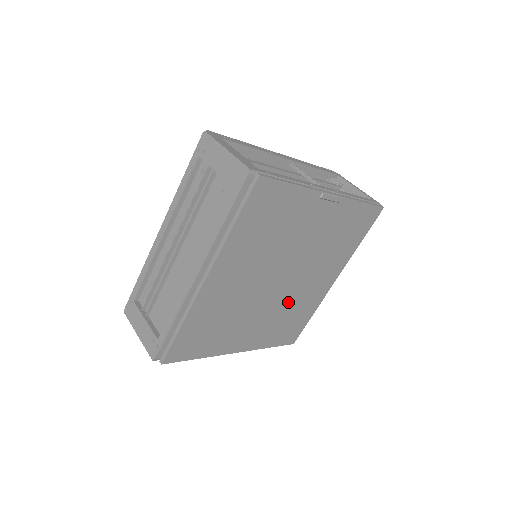
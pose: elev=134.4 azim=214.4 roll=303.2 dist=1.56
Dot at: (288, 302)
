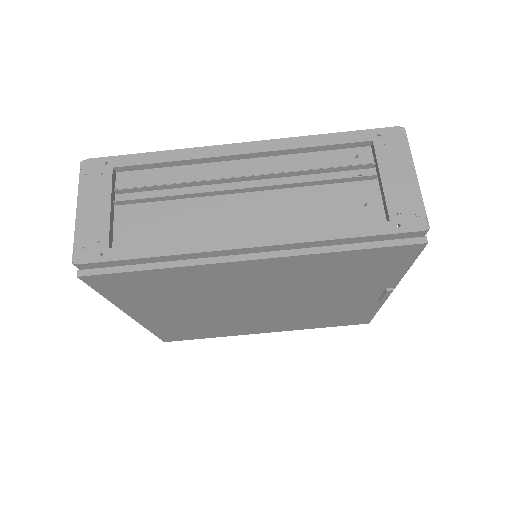
Dot at: (227, 320)
